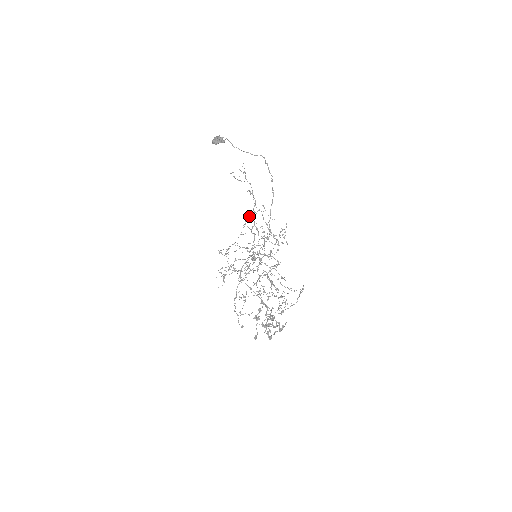
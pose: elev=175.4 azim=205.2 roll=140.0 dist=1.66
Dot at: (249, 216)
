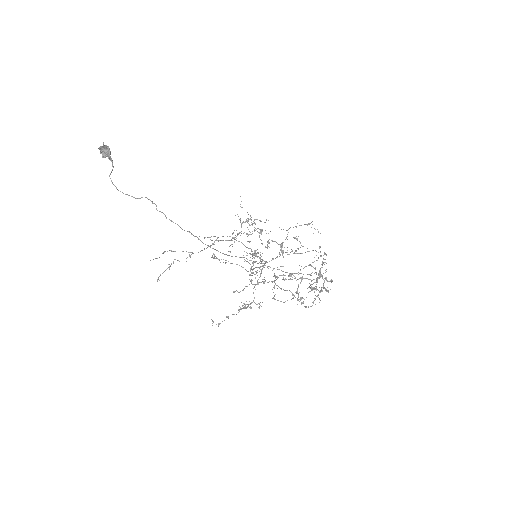
Dot at: occluded
